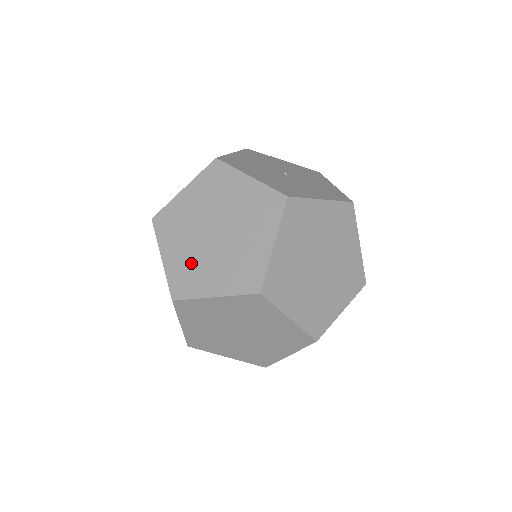
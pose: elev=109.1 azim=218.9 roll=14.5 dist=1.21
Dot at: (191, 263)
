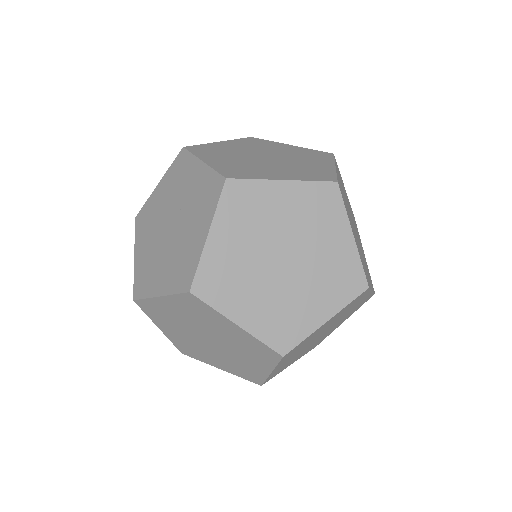
Dot at: (244, 165)
